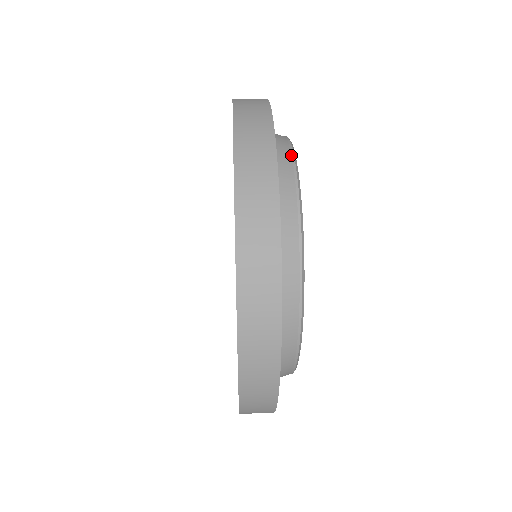
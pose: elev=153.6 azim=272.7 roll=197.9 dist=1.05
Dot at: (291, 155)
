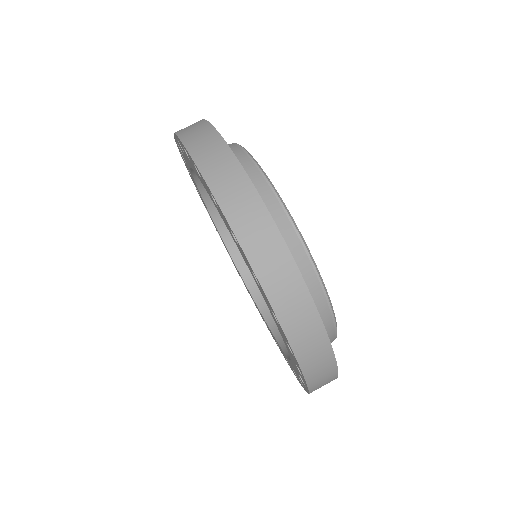
Dot at: (246, 154)
